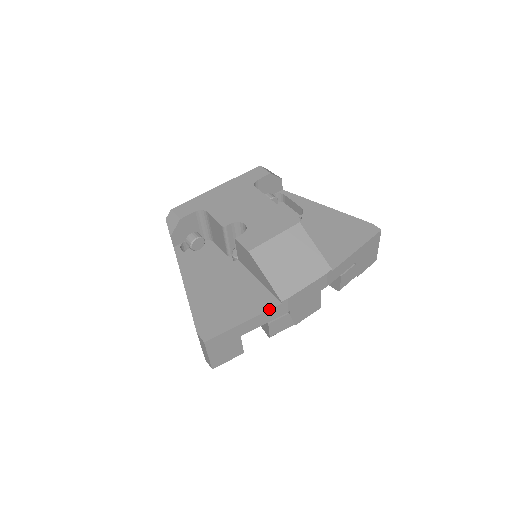
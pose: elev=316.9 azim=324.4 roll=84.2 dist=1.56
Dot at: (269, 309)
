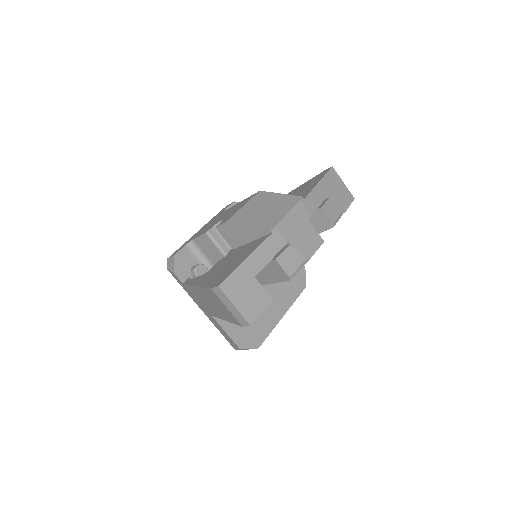
Dot at: (264, 241)
